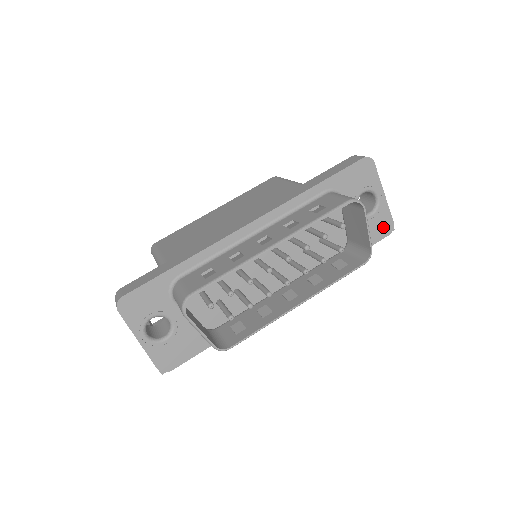
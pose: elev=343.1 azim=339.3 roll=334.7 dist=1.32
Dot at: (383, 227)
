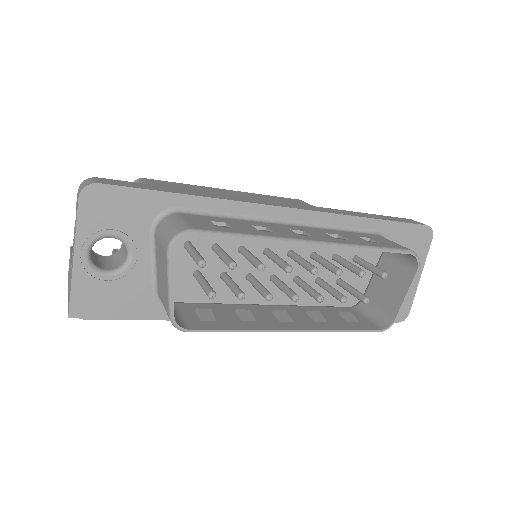
Dot at: occluded
